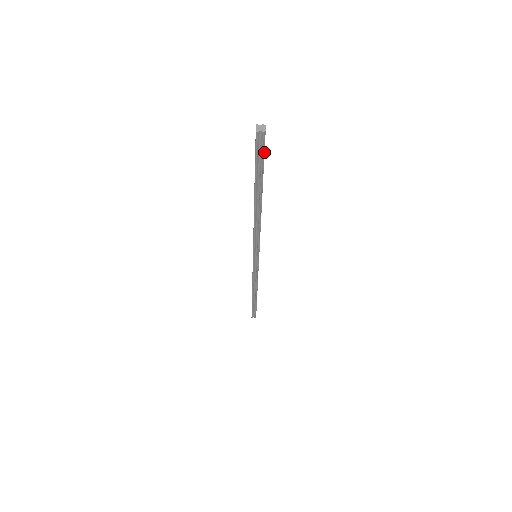
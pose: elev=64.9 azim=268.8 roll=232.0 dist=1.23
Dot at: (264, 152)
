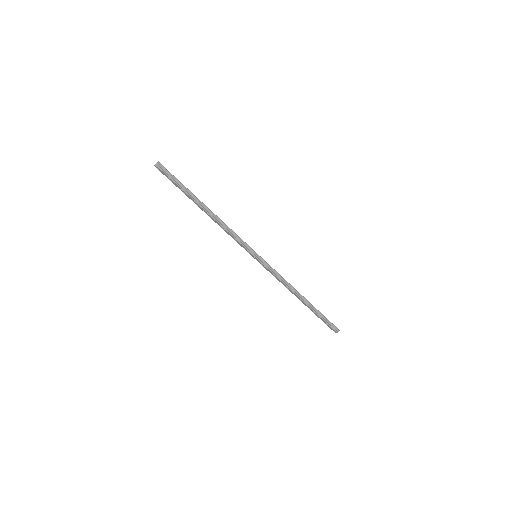
Dot at: (170, 173)
